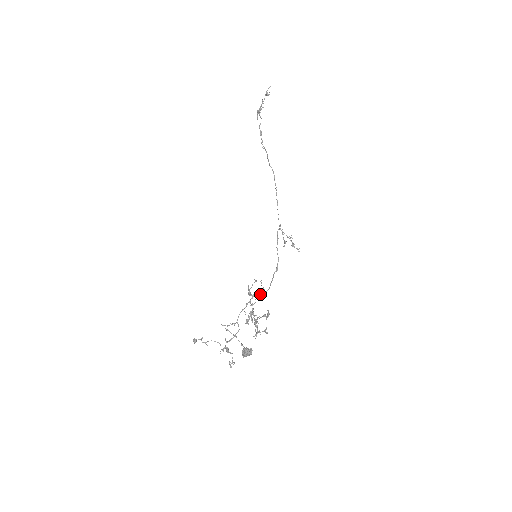
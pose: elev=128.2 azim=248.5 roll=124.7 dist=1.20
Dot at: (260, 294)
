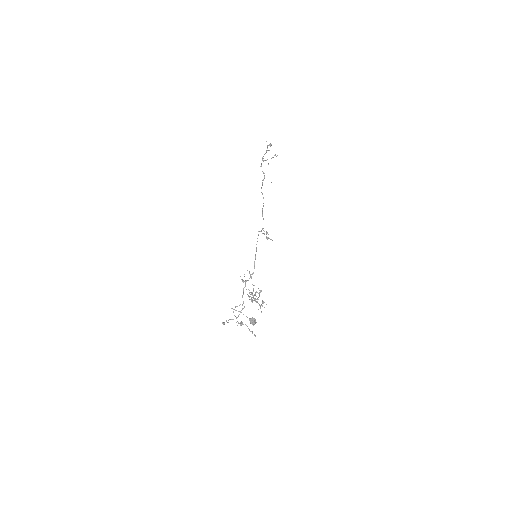
Dot at: occluded
